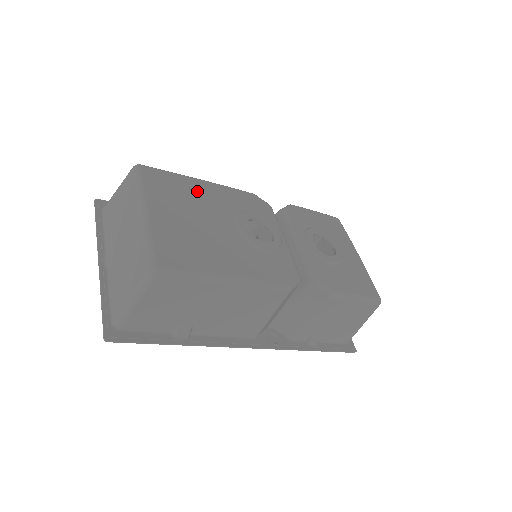
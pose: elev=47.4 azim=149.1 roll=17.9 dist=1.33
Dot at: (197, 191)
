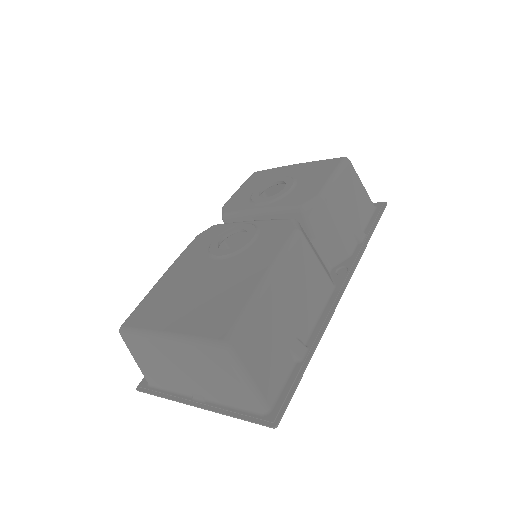
Dot at: (170, 284)
